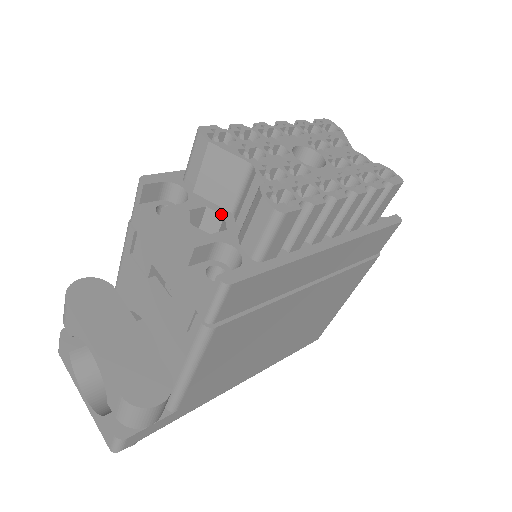
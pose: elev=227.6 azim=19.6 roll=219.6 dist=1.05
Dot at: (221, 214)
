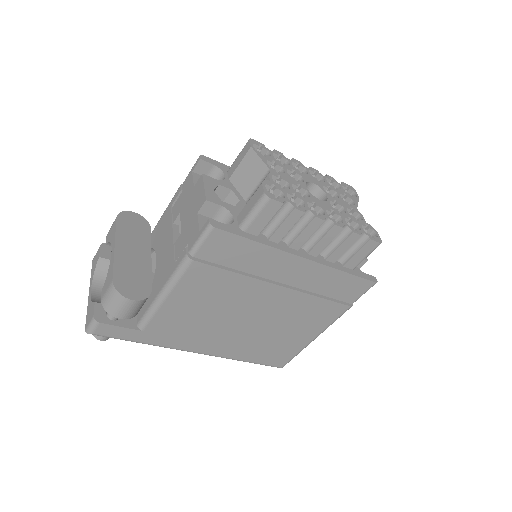
Dot at: (238, 198)
